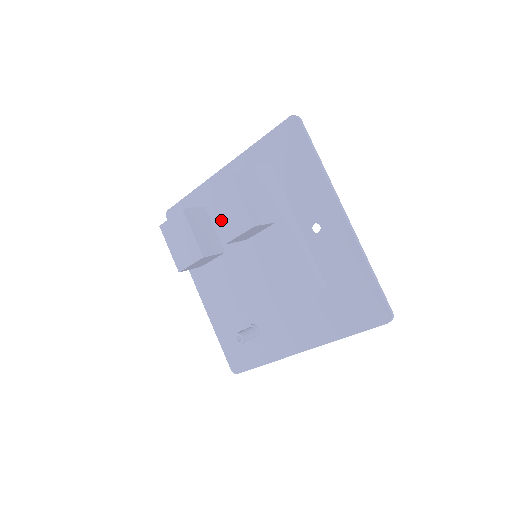
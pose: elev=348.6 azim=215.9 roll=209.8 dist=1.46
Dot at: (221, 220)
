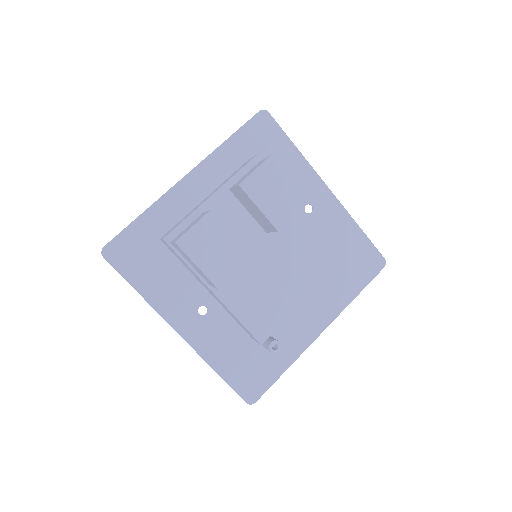
Dot at: (269, 207)
